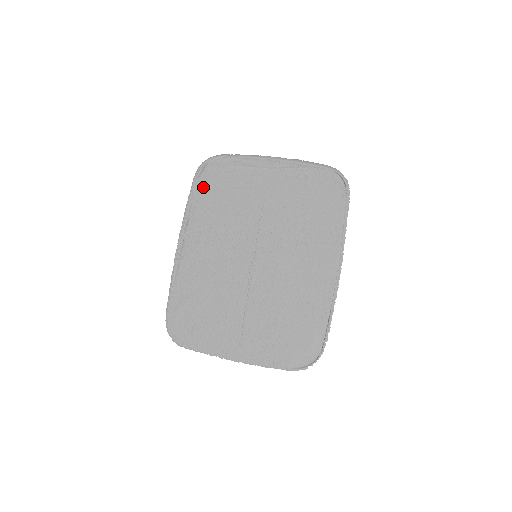
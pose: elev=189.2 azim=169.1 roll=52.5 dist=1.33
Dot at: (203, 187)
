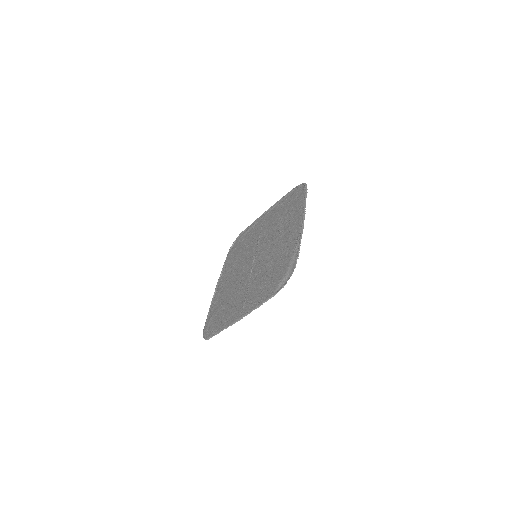
Dot at: (232, 252)
